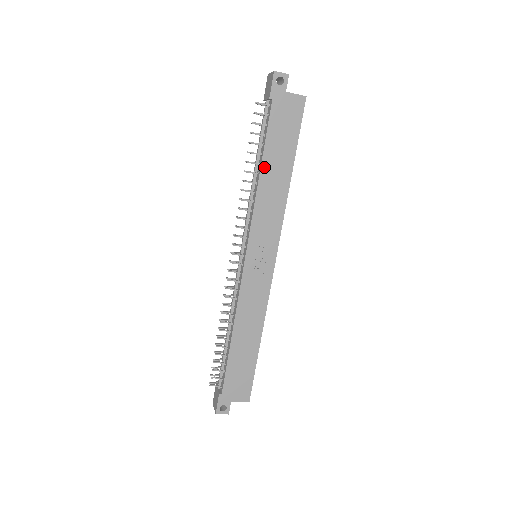
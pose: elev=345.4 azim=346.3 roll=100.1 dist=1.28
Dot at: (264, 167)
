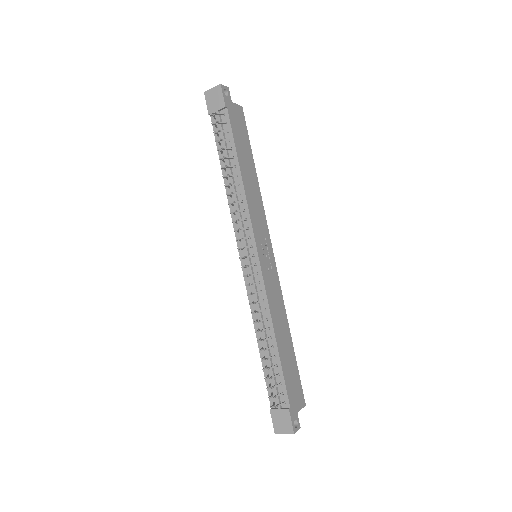
Dot at: (241, 167)
